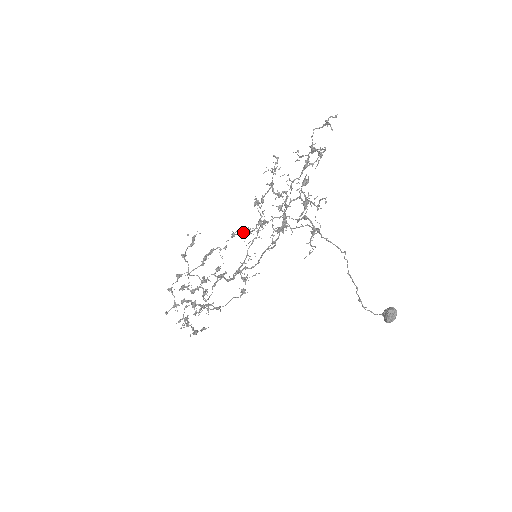
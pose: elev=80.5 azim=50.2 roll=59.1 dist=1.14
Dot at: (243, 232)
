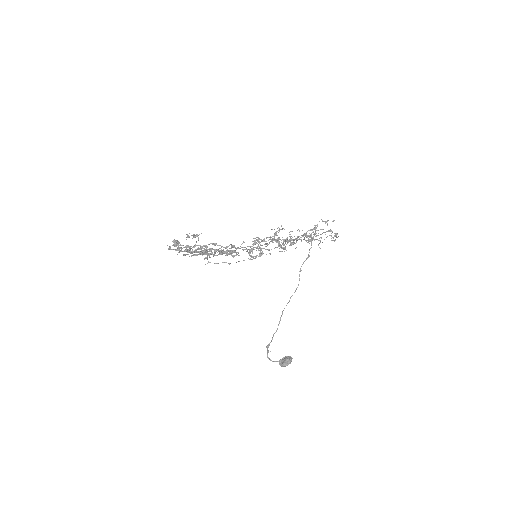
Dot at: (255, 240)
